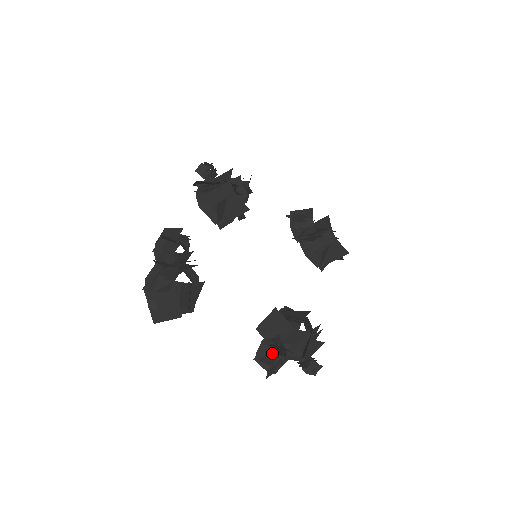
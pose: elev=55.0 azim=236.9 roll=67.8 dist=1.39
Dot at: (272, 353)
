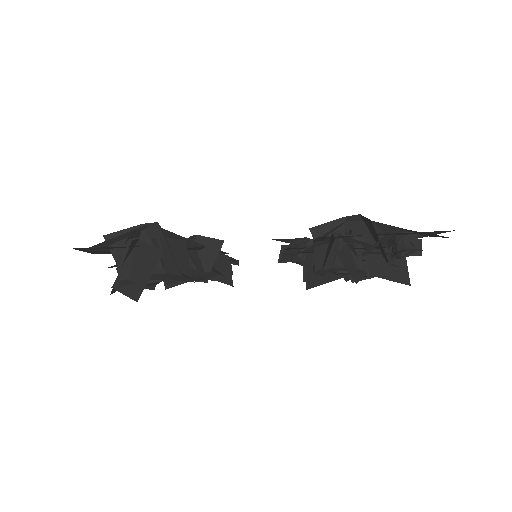
Dot at: (328, 246)
